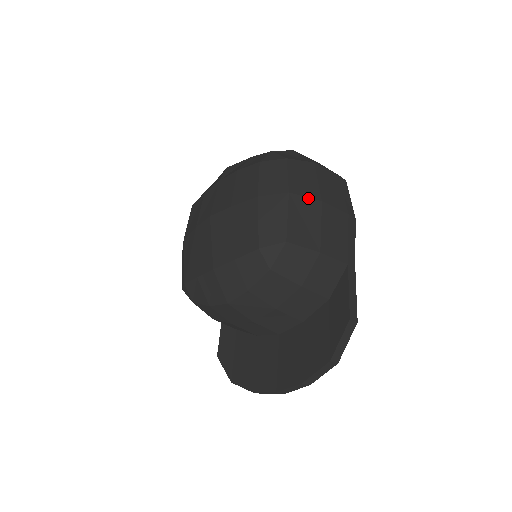
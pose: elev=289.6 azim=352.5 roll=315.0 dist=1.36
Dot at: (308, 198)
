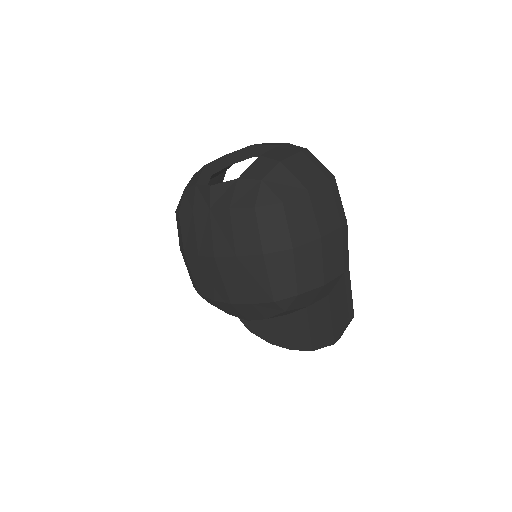
Dot at: (309, 243)
